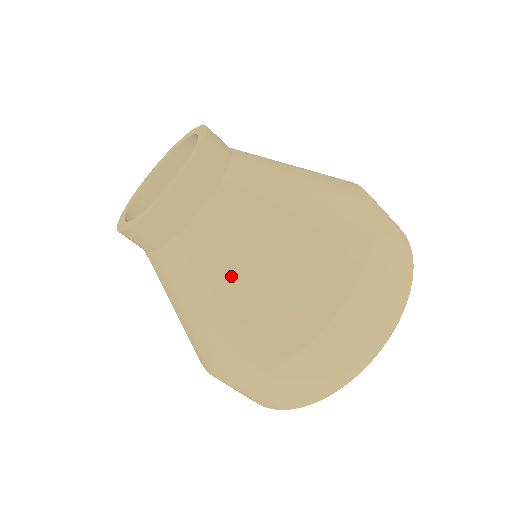
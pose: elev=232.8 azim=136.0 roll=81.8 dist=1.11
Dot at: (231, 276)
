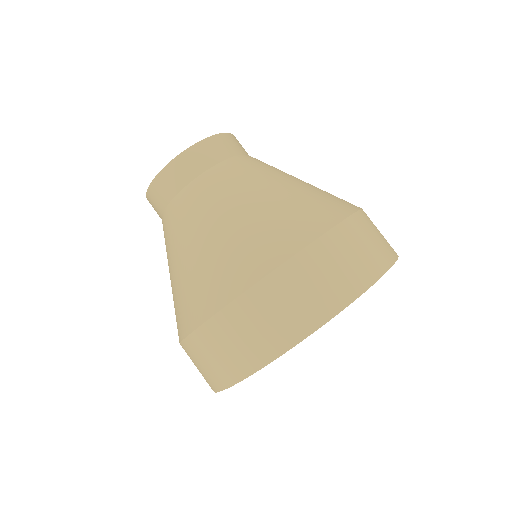
Dot at: (280, 177)
